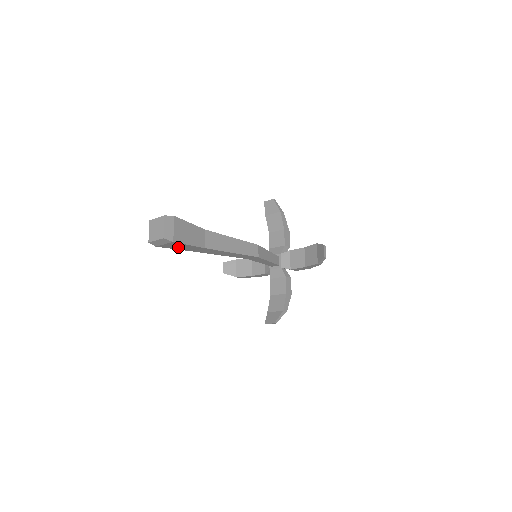
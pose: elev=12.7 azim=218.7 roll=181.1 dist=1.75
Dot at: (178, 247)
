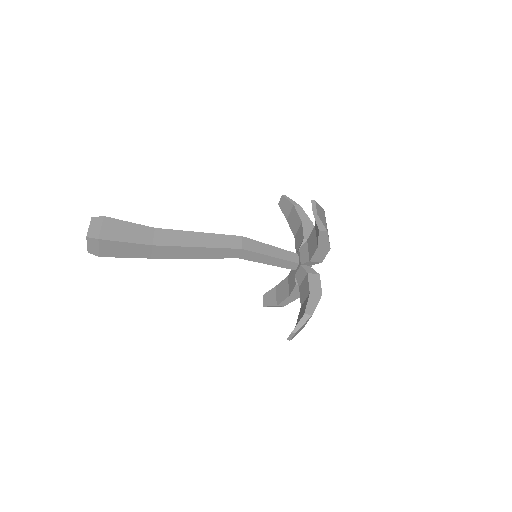
Dot at: (124, 252)
